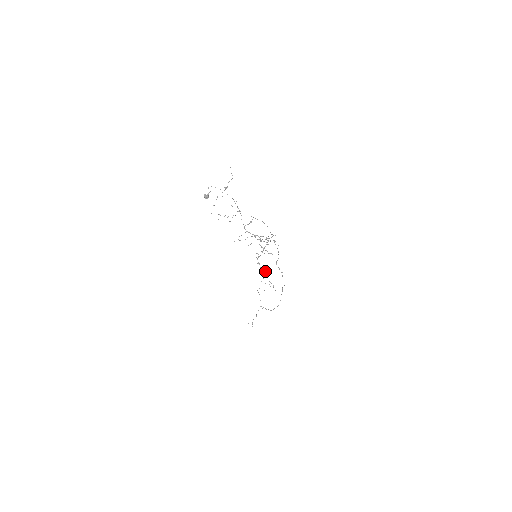
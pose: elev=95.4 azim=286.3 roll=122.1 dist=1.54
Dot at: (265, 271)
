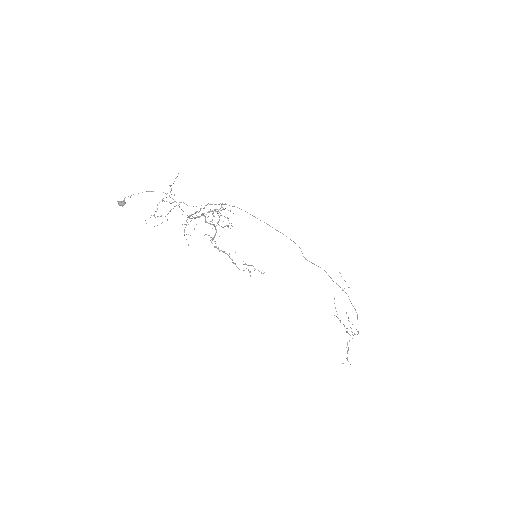
Dot at: occluded
